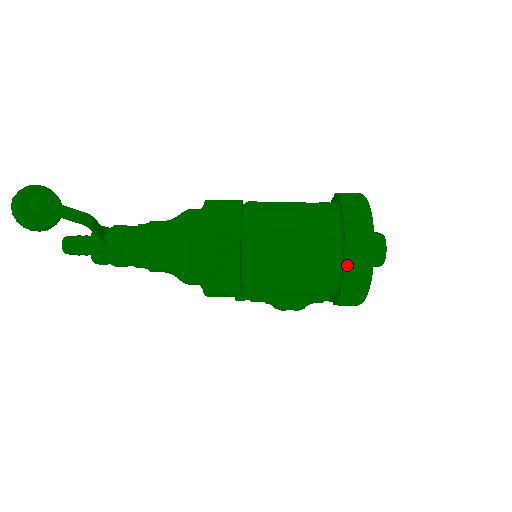
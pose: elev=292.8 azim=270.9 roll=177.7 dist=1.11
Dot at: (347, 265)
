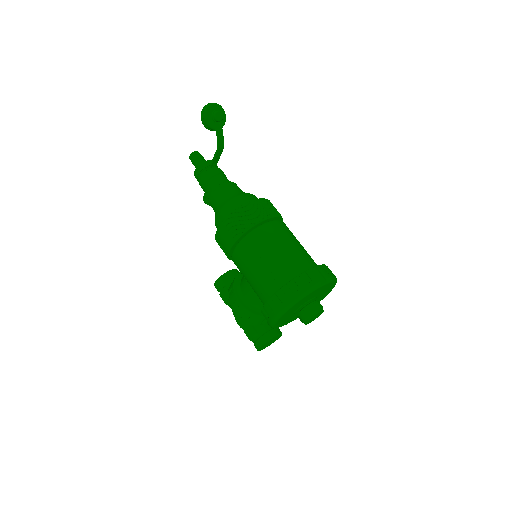
Dot at: (293, 282)
